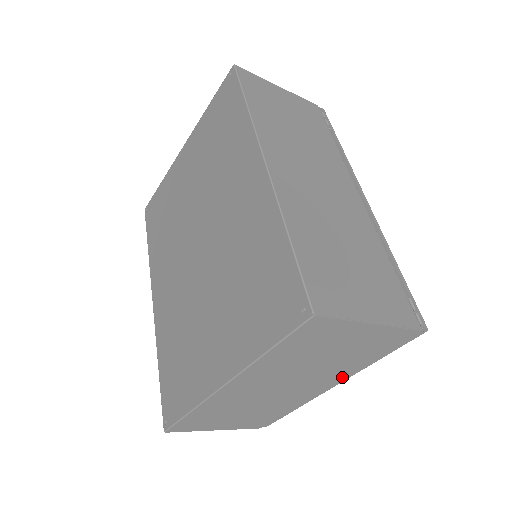
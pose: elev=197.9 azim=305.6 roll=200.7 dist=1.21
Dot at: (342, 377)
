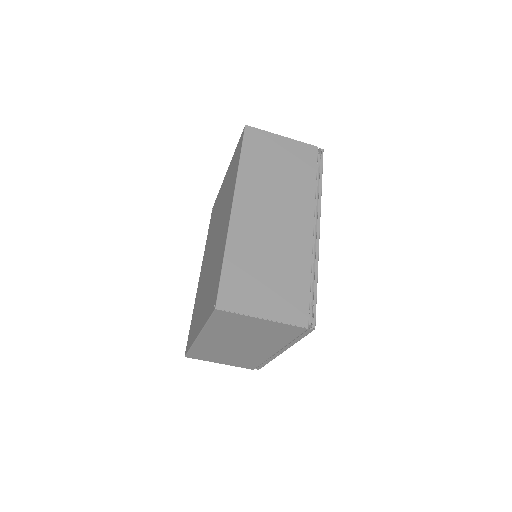
Dot at: (280, 347)
